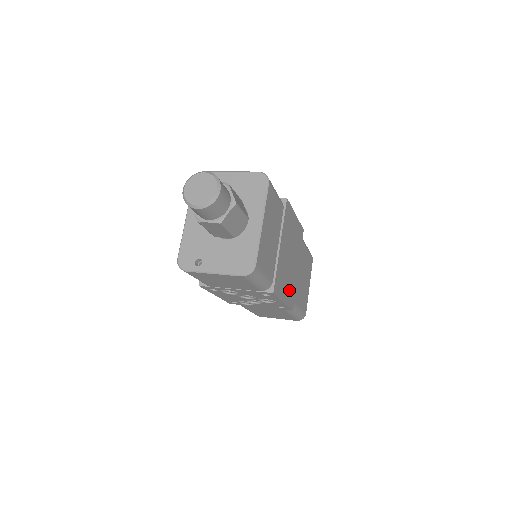
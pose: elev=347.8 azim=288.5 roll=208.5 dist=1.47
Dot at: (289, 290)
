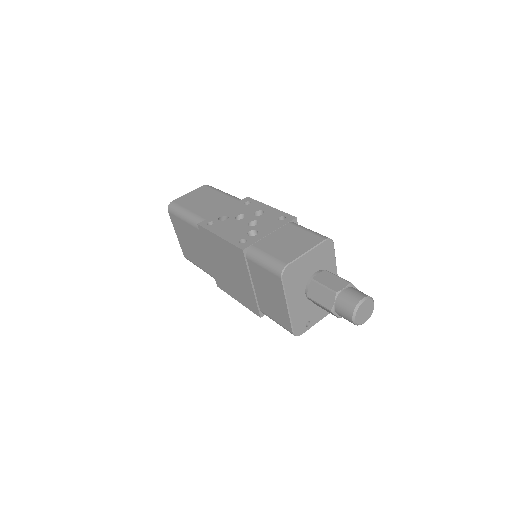
Dot at: occluded
